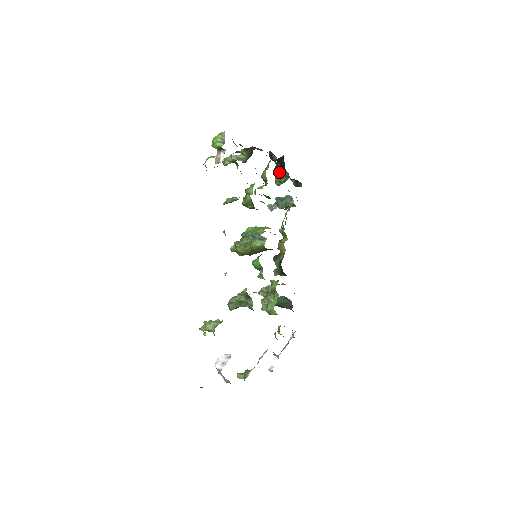
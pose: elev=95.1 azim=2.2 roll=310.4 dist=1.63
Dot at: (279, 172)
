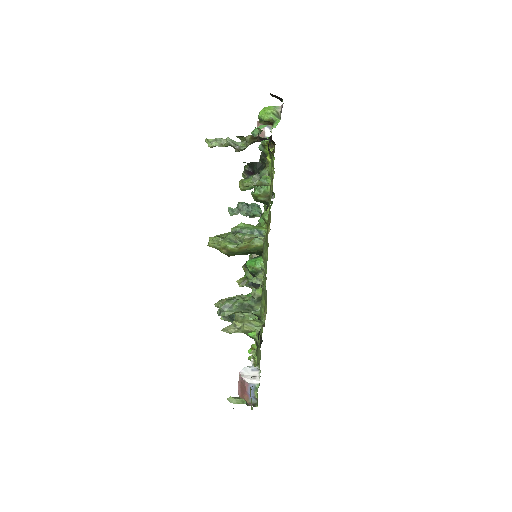
Dot at: occluded
